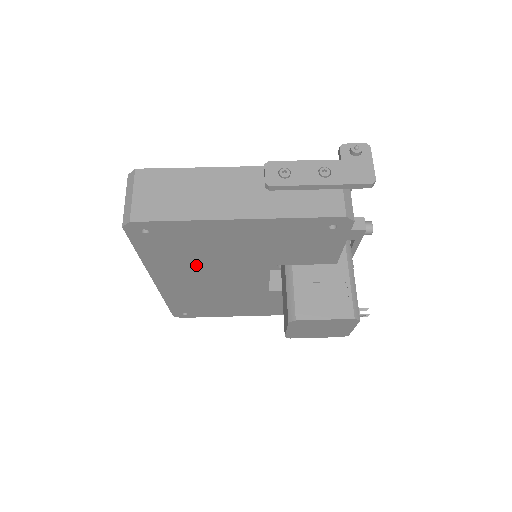
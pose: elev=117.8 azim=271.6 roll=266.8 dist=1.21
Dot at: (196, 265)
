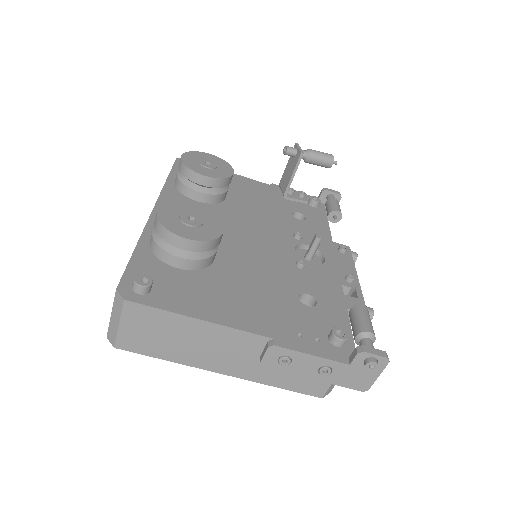
Dot at: occluded
